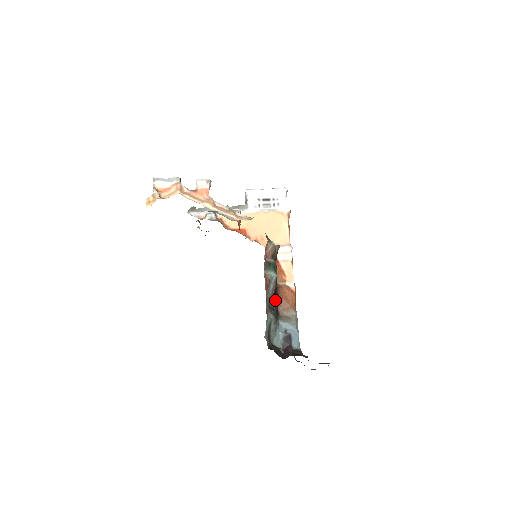
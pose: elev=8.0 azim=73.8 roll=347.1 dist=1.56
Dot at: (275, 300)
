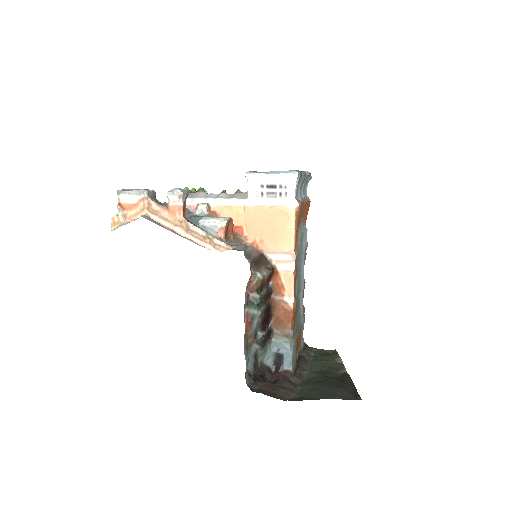
Dot at: (267, 320)
